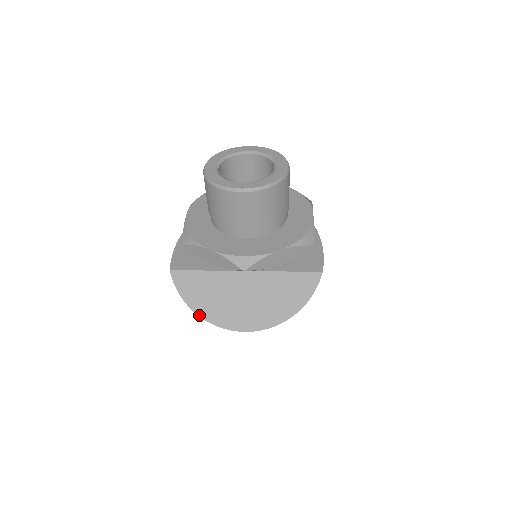
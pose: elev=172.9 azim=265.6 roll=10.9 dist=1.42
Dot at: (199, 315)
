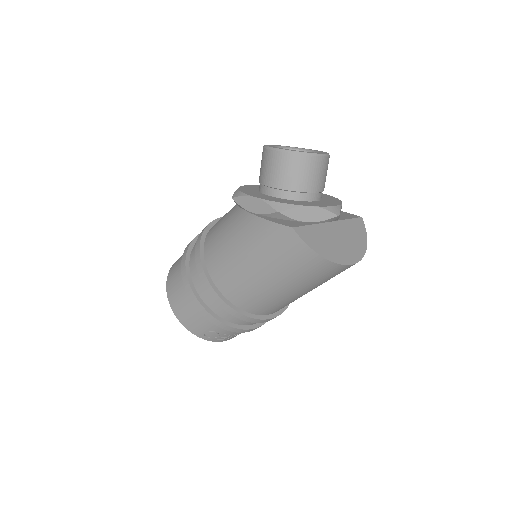
Dot at: (326, 258)
